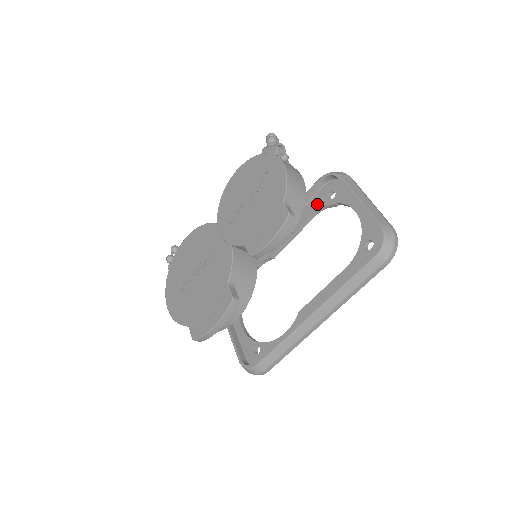
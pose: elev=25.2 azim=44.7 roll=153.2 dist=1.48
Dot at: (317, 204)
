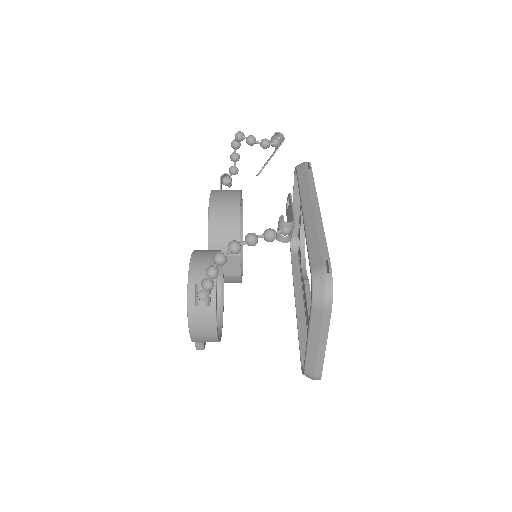
Dot at: occluded
